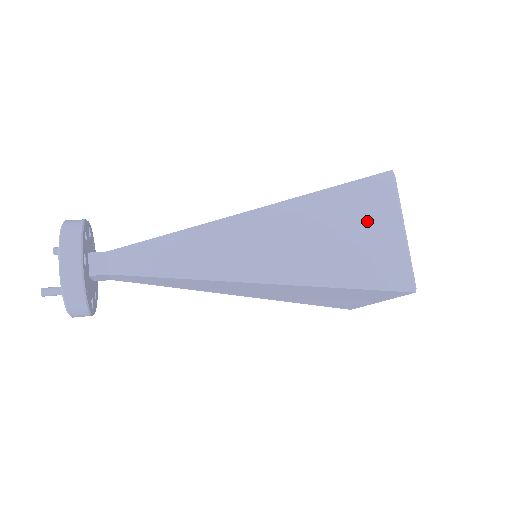
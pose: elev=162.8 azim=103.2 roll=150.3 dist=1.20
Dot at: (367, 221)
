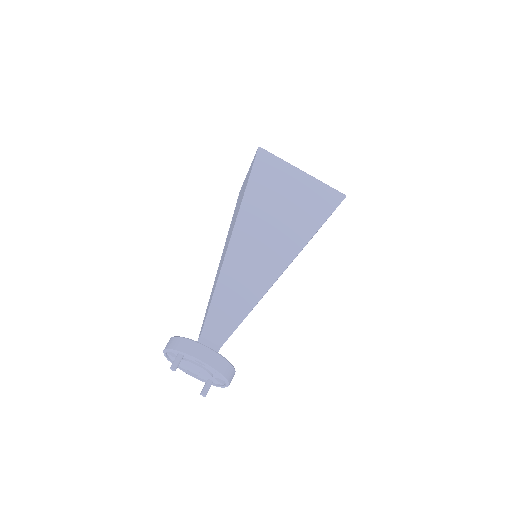
Dot at: occluded
